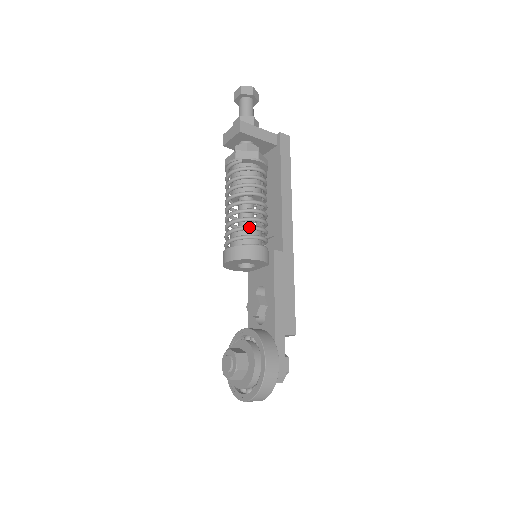
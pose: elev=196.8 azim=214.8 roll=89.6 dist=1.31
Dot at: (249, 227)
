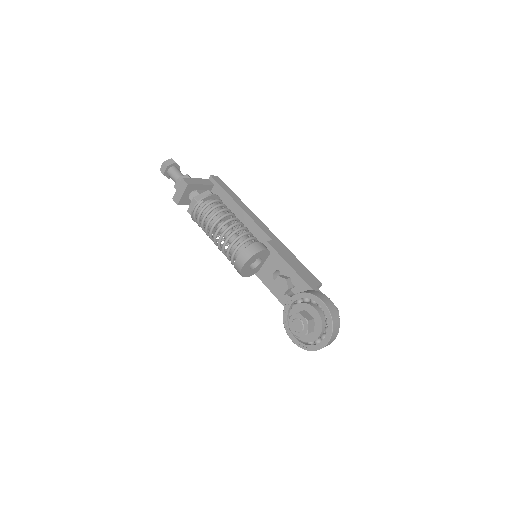
Dot at: (241, 234)
